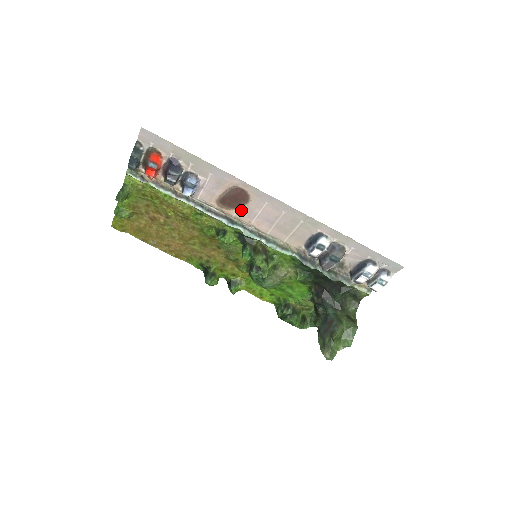
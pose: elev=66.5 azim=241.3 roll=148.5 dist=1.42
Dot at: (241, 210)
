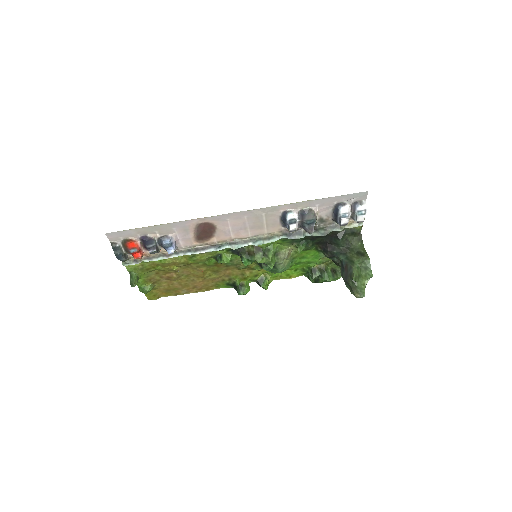
Dot at: (217, 235)
